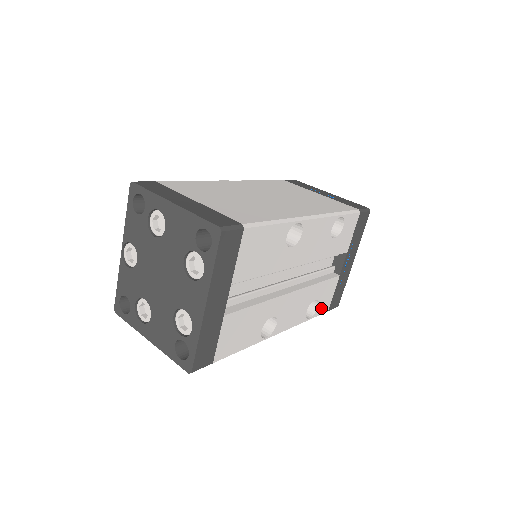
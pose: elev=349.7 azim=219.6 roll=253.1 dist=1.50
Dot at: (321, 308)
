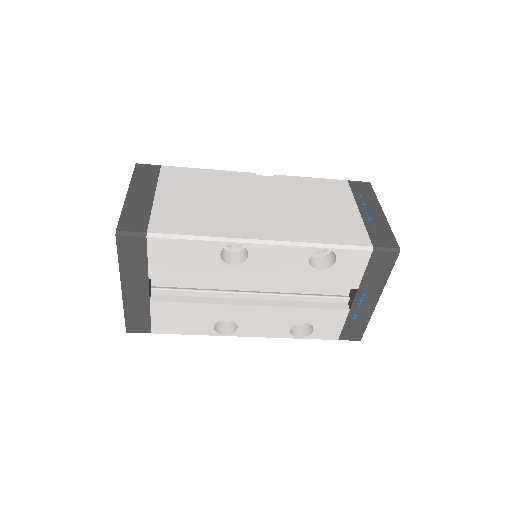
Dot at: (321, 333)
